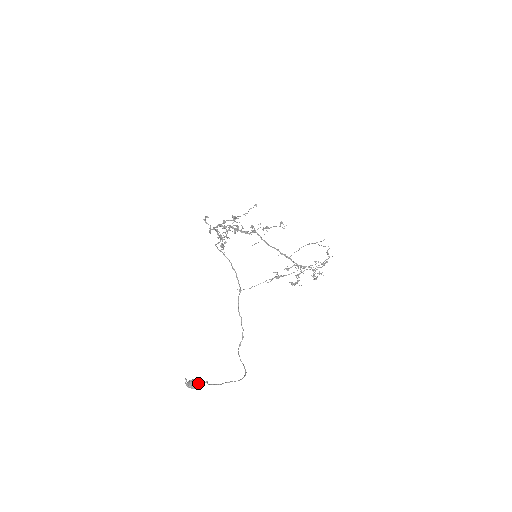
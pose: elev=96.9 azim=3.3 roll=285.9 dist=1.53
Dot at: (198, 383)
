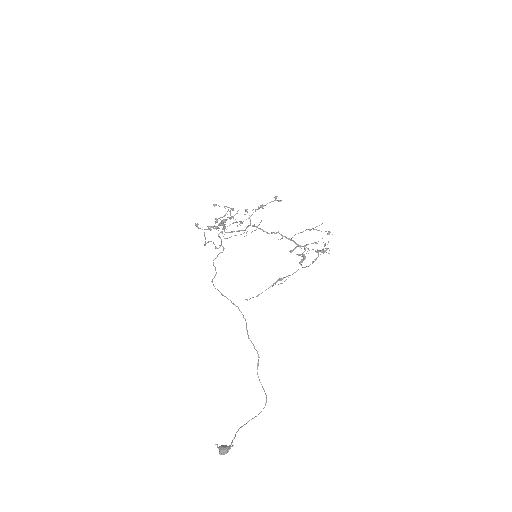
Dot at: (226, 451)
